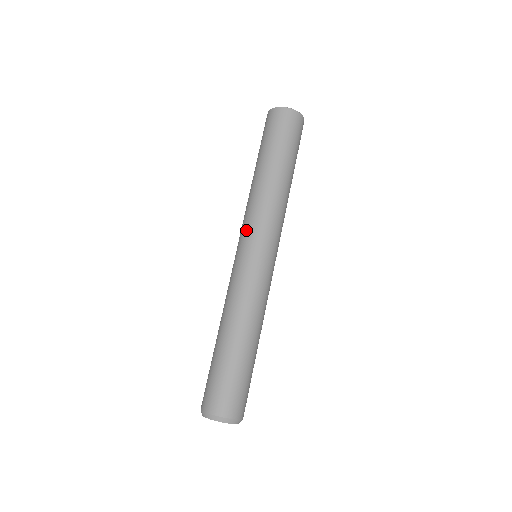
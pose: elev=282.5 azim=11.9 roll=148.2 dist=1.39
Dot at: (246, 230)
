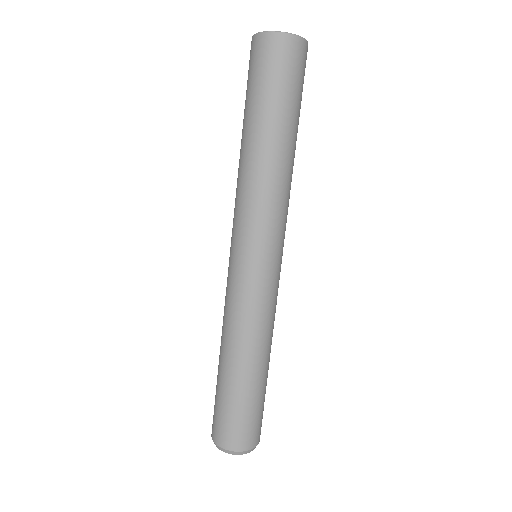
Dot at: (241, 231)
